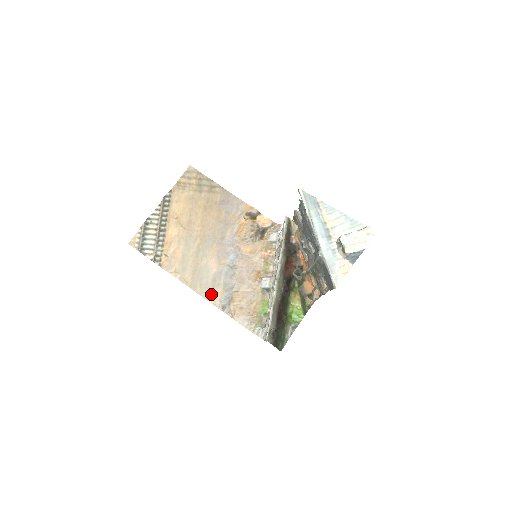
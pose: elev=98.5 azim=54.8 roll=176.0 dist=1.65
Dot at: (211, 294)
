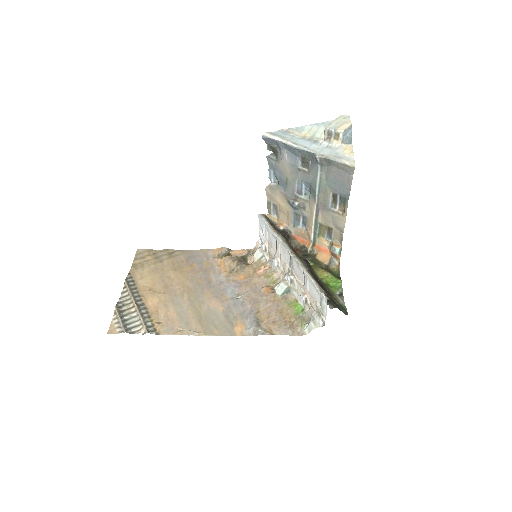
Dot at: (233, 329)
